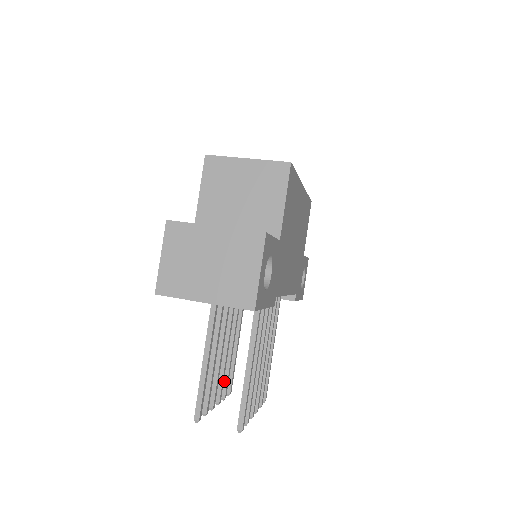
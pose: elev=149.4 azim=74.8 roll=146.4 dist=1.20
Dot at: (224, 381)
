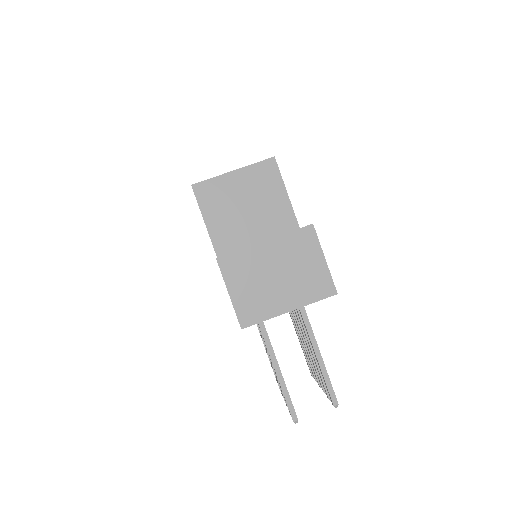
Dot at: occluded
